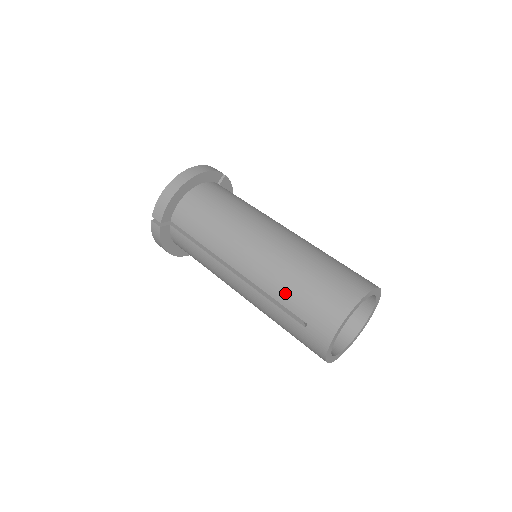
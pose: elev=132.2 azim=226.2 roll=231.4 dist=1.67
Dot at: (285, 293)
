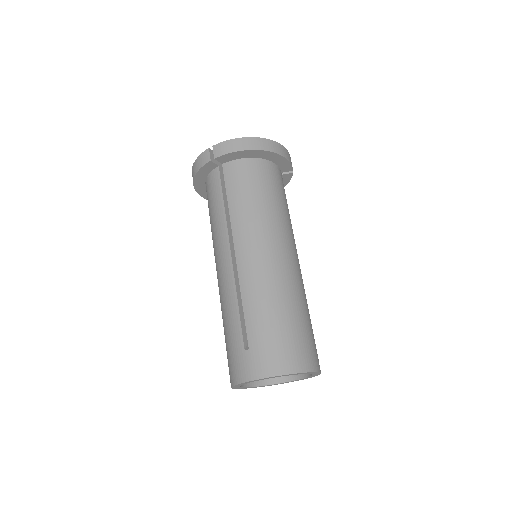
Dot at: (255, 311)
